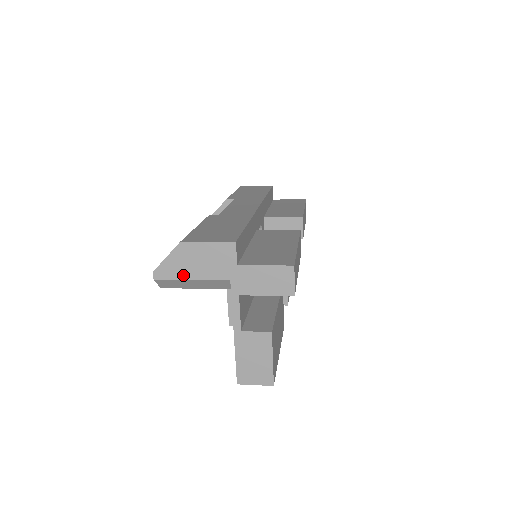
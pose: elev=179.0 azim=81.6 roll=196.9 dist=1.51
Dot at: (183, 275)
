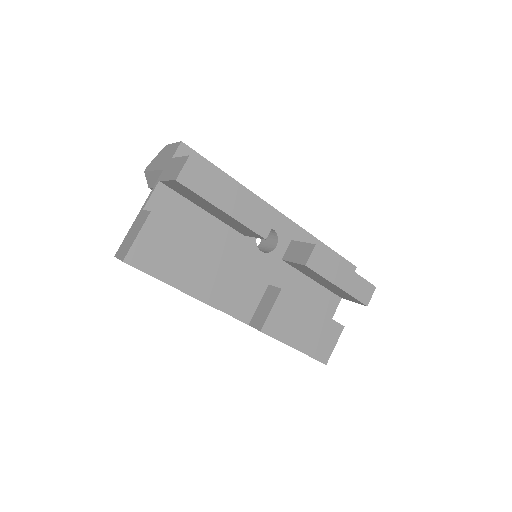
Dot at: (153, 167)
